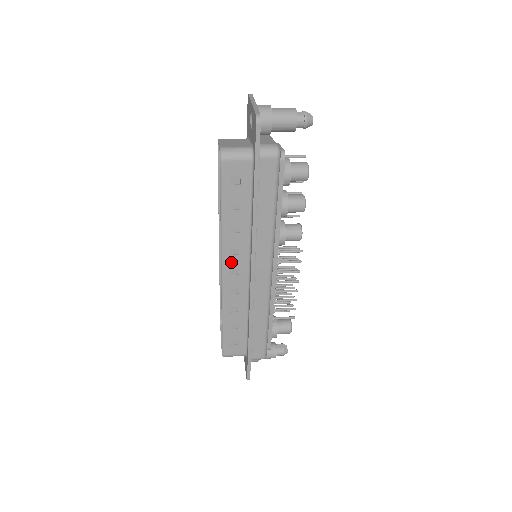
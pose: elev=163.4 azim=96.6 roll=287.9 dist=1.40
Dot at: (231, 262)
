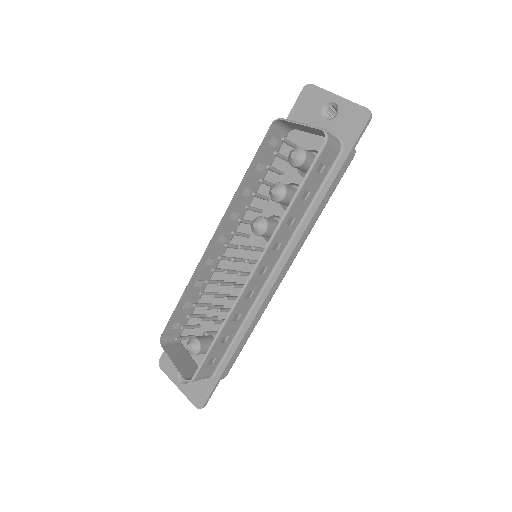
Dot at: (268, 258)
